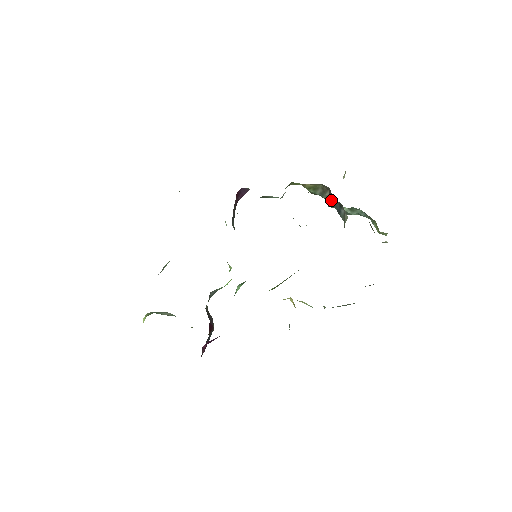
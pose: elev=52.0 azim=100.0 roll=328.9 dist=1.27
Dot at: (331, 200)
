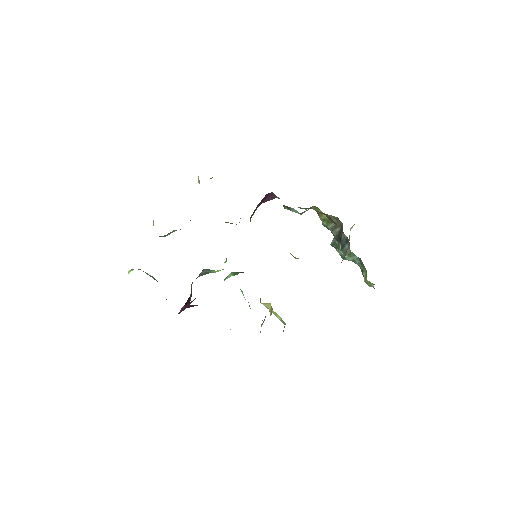
Dot at: (339, 236)
